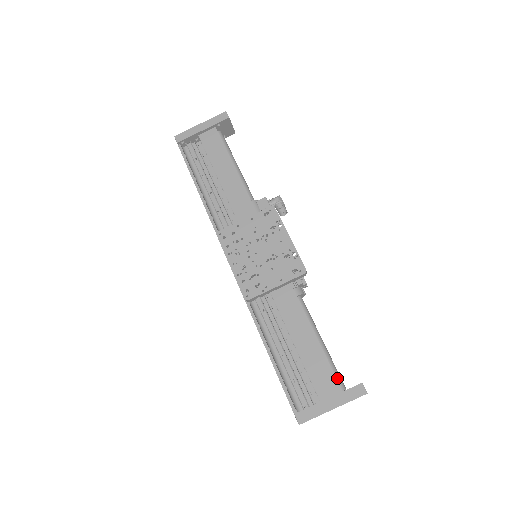
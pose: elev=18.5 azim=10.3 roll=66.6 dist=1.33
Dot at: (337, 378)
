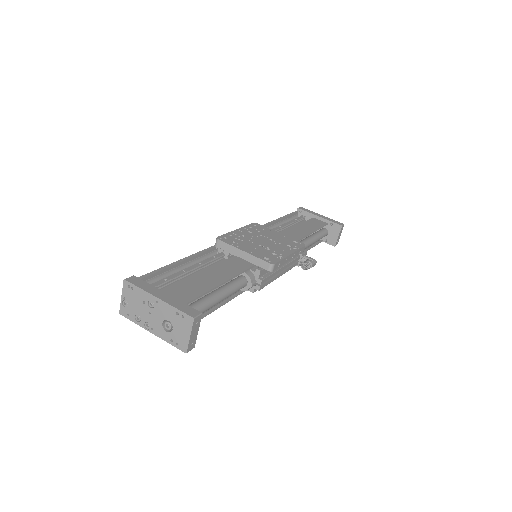
Dot at: occluded
